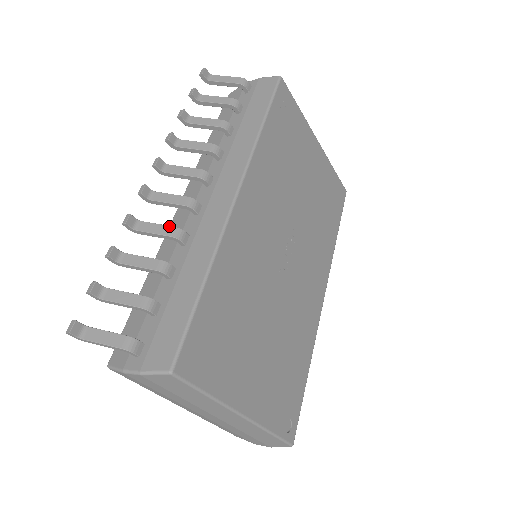
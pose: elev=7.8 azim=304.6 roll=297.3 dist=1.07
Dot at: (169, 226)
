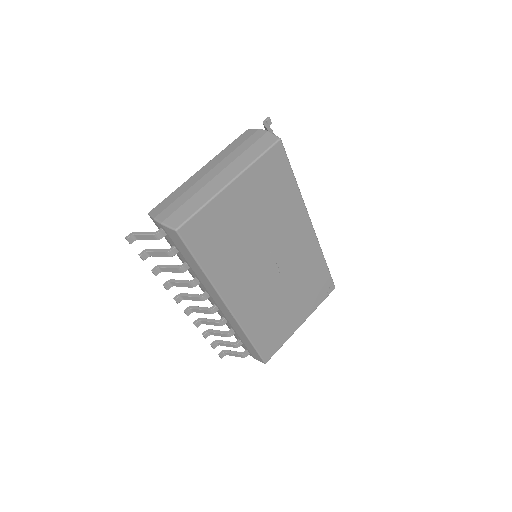
Dot at: (214, 323)
